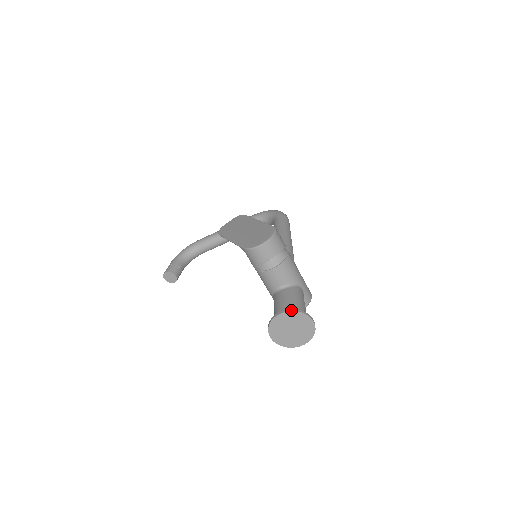
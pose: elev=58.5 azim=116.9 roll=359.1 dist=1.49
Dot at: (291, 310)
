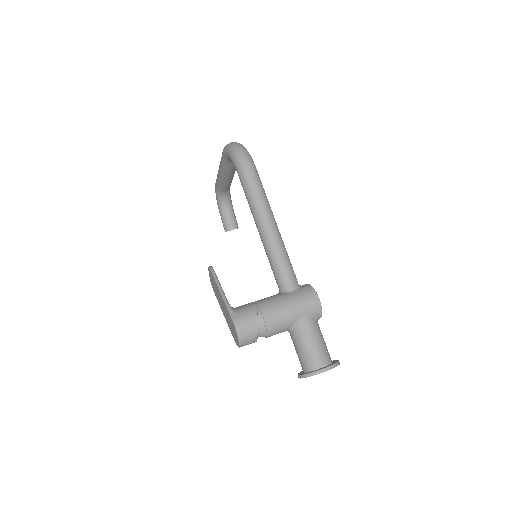
Dot at: (303, 377)
